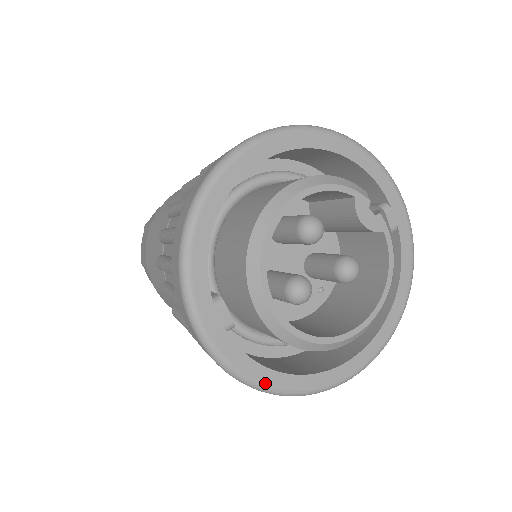
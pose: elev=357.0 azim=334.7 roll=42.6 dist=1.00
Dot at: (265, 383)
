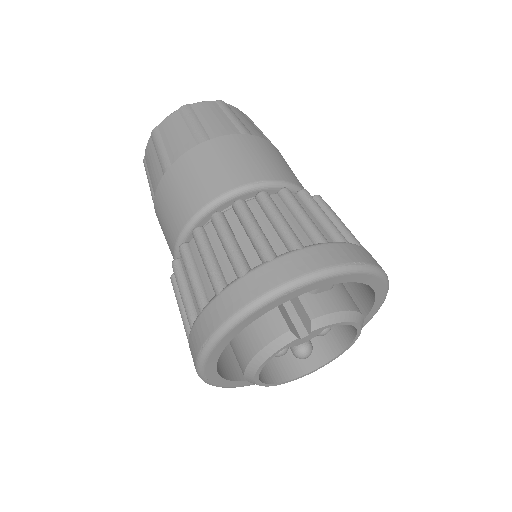
Dot at: occluded
